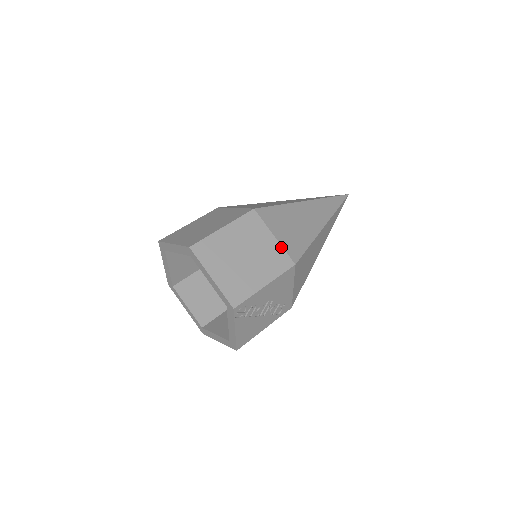
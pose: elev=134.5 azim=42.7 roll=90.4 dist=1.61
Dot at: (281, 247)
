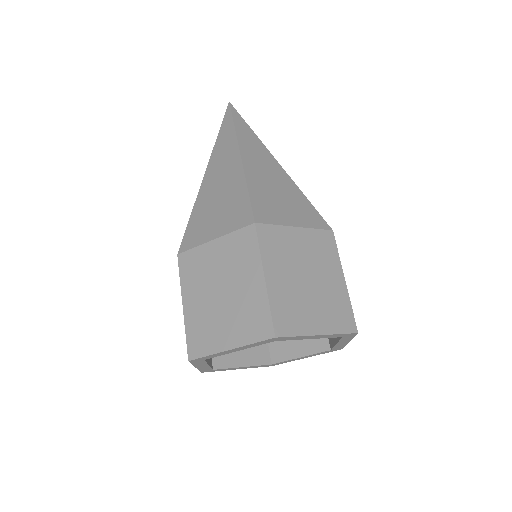
Dot at: (310, 230)
